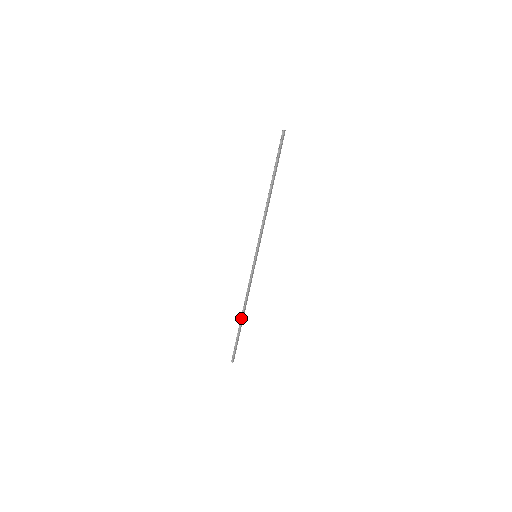
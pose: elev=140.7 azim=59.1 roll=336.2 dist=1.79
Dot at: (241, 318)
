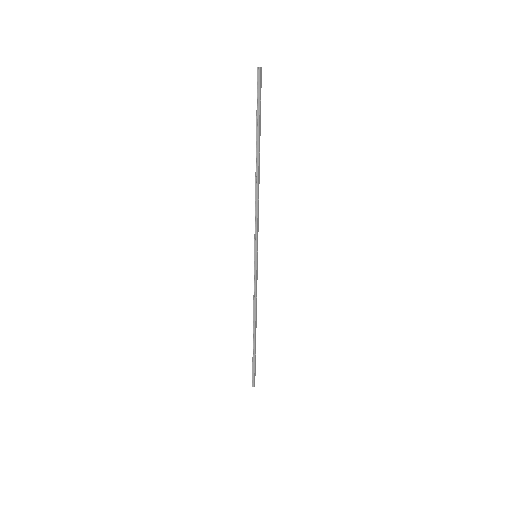
Dot at: (253, 336)
